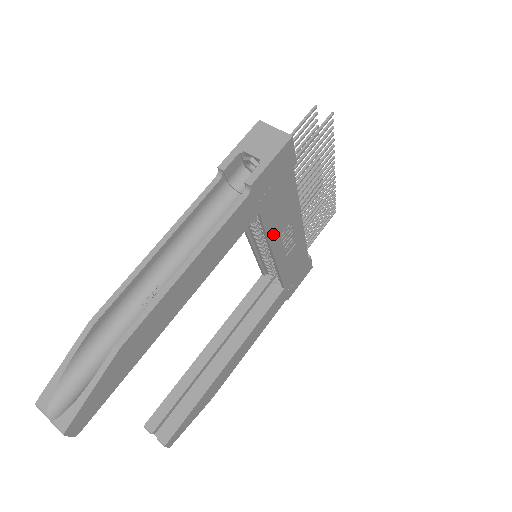
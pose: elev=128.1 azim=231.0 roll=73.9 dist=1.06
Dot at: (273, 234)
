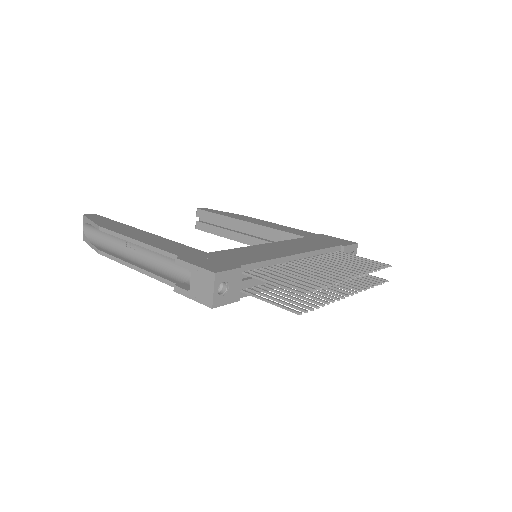
Dot at: occluded
